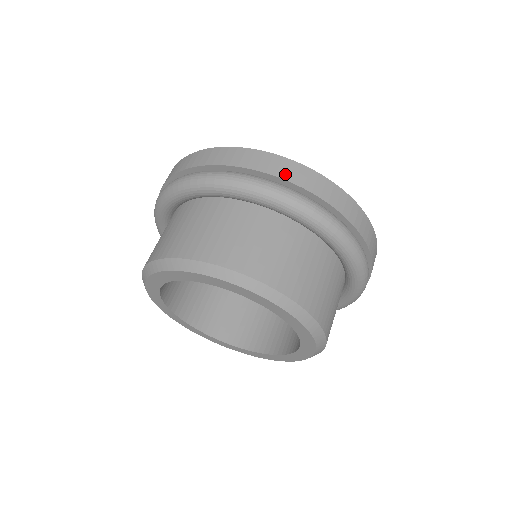
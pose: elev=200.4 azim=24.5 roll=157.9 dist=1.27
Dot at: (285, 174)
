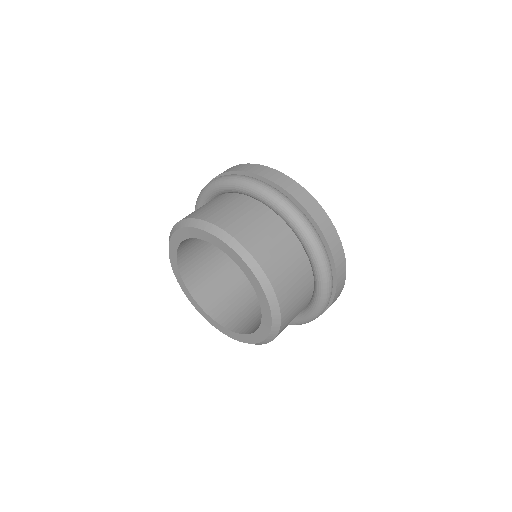
Dot at: (270, 177)
